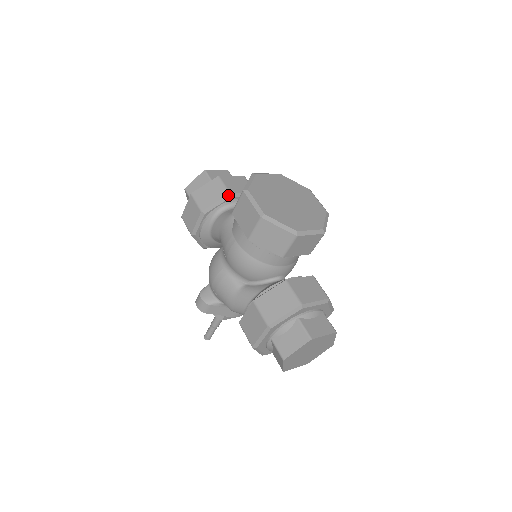
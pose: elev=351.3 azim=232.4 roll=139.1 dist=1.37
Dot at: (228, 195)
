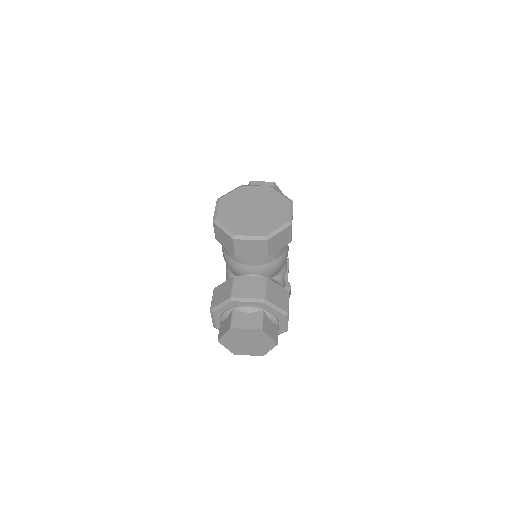
Dot at: occluded
